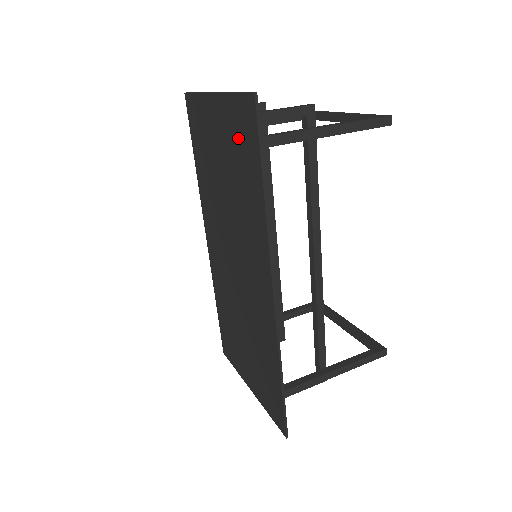
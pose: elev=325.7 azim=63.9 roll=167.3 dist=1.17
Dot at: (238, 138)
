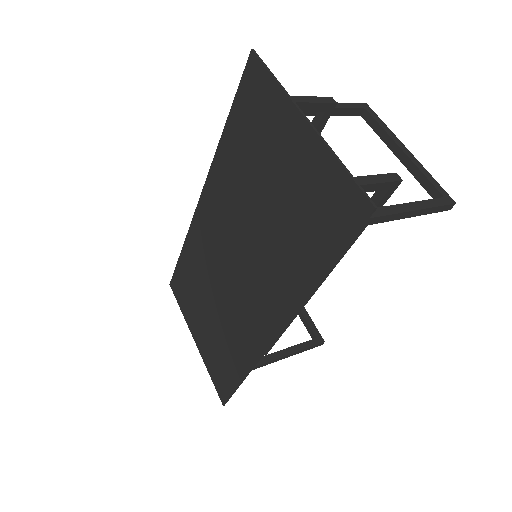
Dot at: (317, 202)
